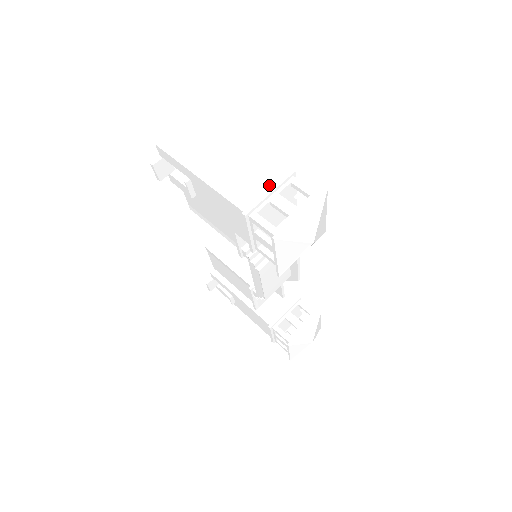
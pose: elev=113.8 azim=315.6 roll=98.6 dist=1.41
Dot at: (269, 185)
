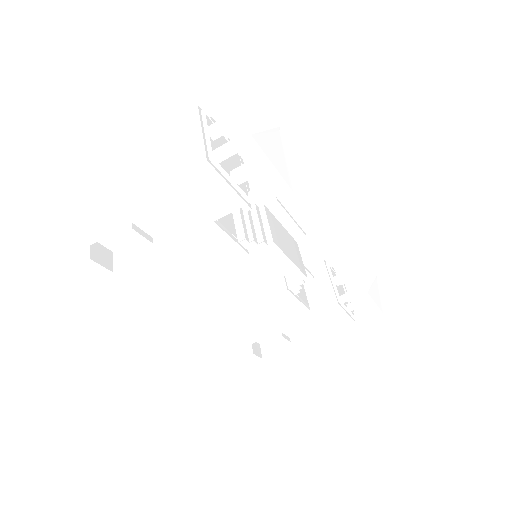
Dot at: (193, 134)
